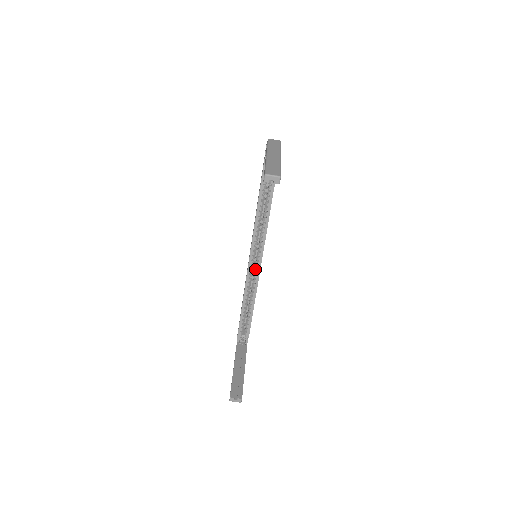
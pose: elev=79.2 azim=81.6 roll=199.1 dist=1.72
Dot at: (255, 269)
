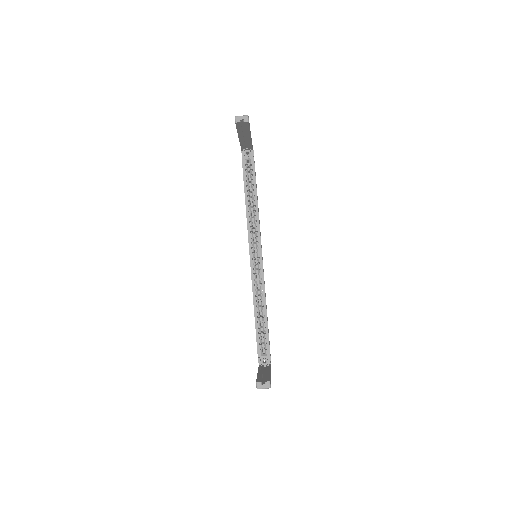
Dot at: (258, 270)
